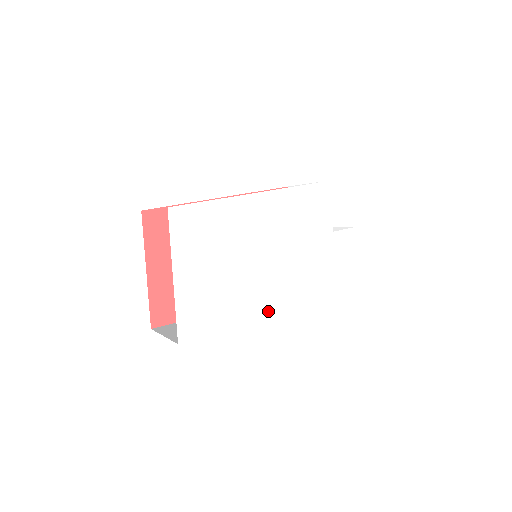
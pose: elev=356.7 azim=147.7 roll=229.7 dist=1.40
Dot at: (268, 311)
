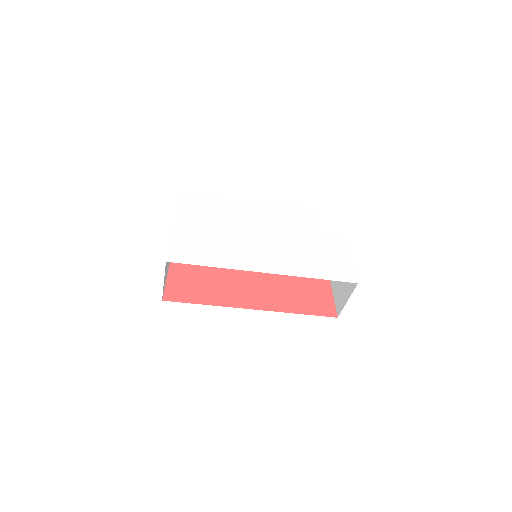
Dot at: (252, 266)
